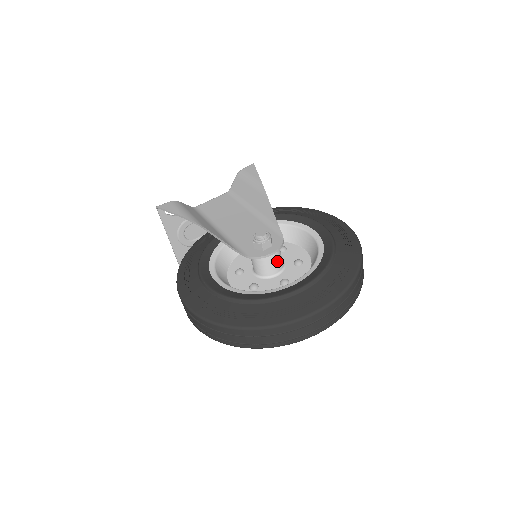
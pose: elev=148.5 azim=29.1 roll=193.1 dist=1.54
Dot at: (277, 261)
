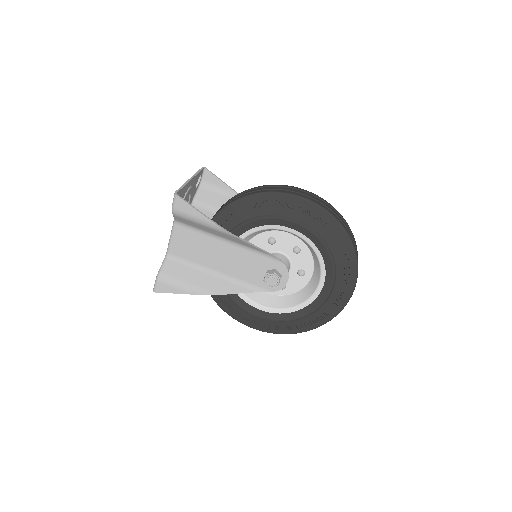
Dot at: occluded
